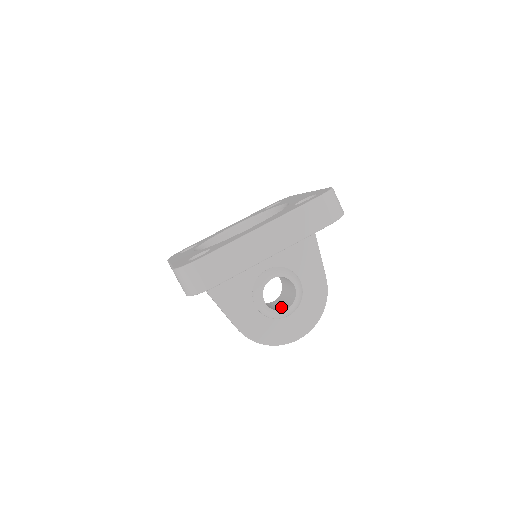
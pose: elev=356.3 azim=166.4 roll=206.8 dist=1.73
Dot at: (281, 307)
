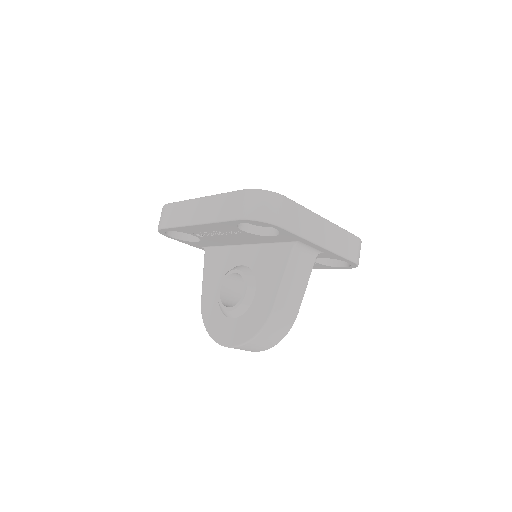
Dot at: occluded
